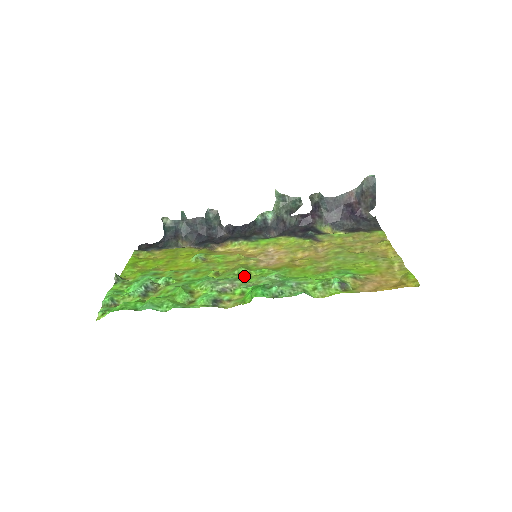
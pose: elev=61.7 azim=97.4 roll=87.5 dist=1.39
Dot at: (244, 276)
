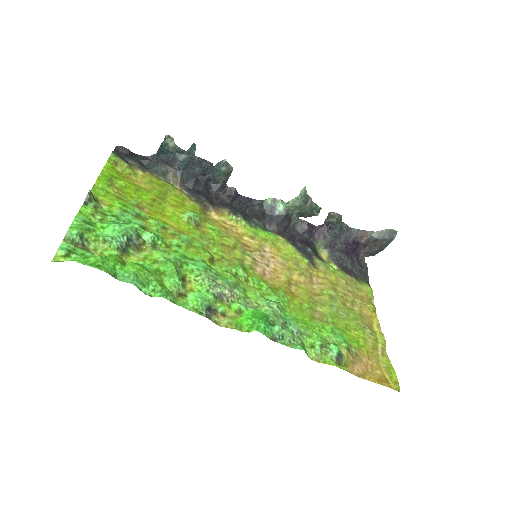
Dot at: (241, 281)
